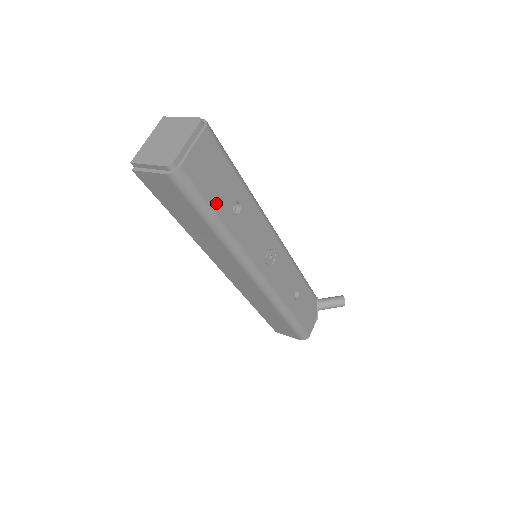
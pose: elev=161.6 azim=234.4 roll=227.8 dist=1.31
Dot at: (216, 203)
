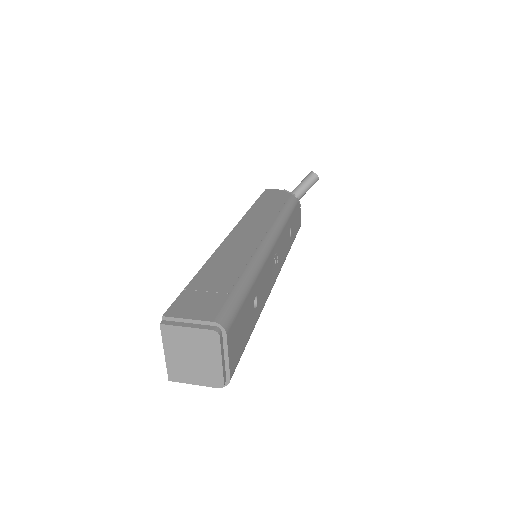
Dot at: (248, 332)
